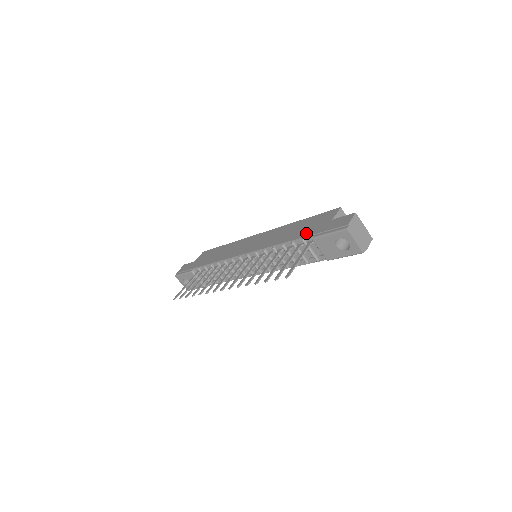
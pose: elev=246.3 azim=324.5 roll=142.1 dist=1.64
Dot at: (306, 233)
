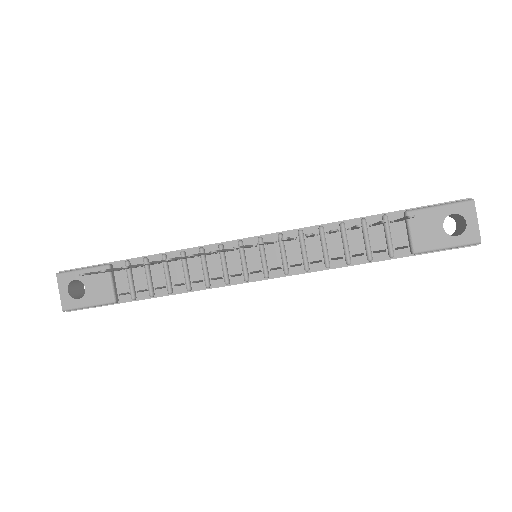
Dot at: occluded
